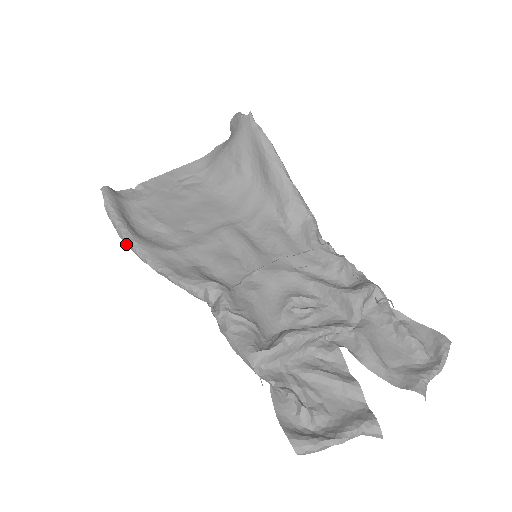
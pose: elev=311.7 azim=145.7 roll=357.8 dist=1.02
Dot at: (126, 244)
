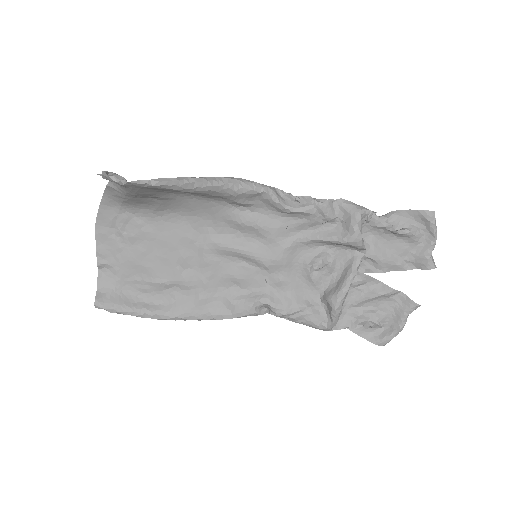
Dot at: occluded
